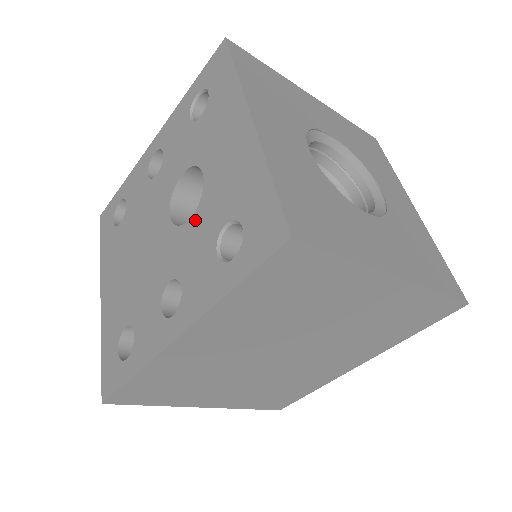
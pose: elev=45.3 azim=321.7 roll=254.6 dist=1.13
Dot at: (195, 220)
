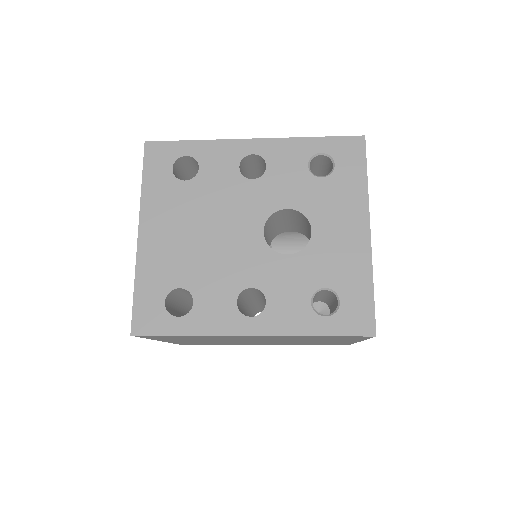
Dot at: (294, 260)
